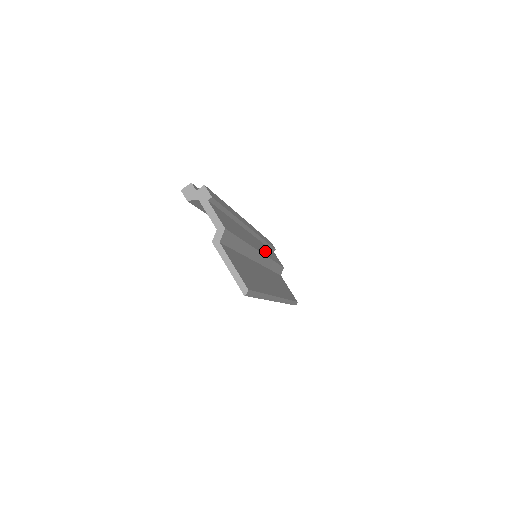
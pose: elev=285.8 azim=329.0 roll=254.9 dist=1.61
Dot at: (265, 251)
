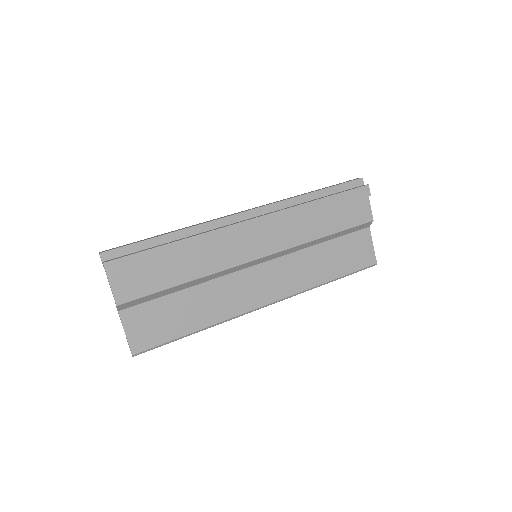
Dot at: (291, 238)
